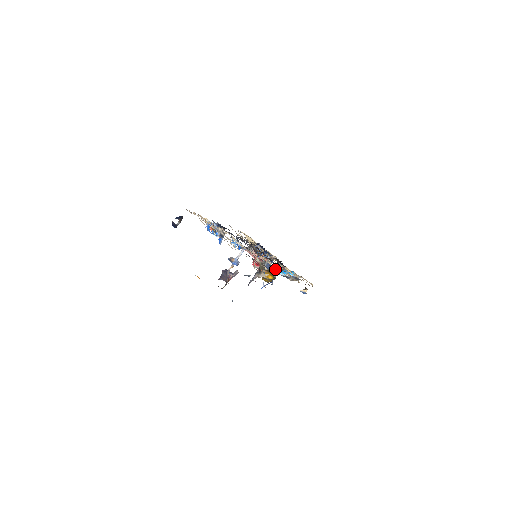
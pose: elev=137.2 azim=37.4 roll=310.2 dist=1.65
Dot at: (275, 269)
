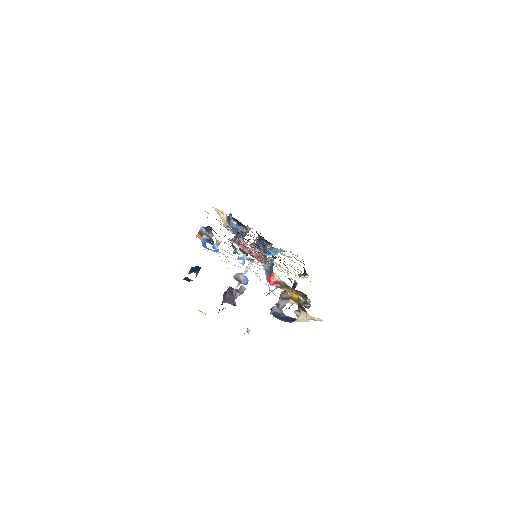
Dot at: occluded
